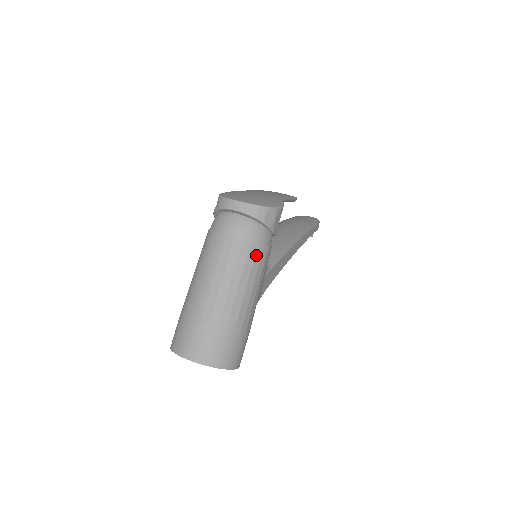
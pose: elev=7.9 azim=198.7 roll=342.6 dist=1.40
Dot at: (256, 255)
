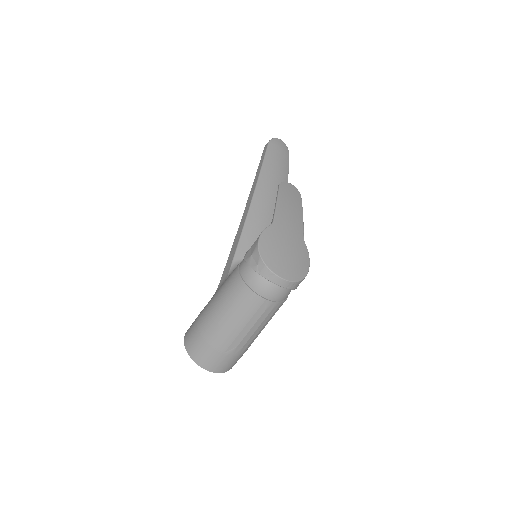
Dot at: occluded
